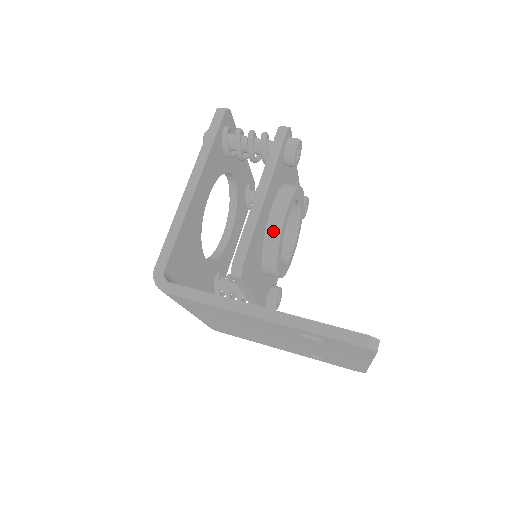
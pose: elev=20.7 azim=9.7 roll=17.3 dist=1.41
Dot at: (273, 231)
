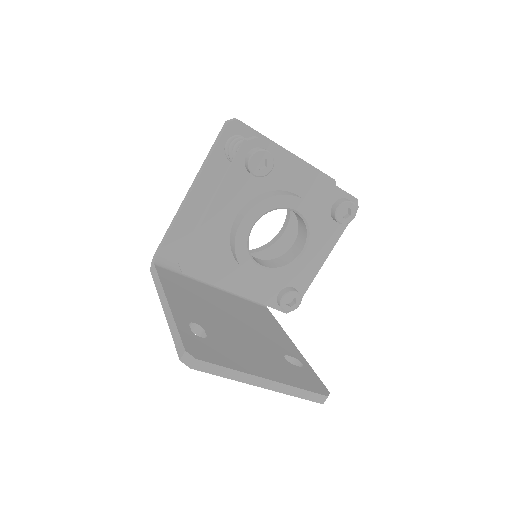
Dot at: (232, 237)
